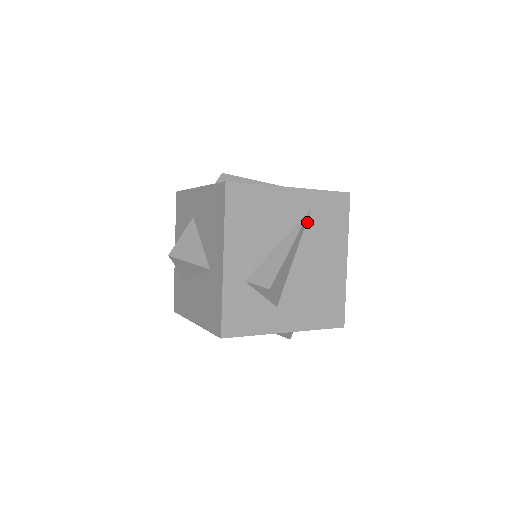
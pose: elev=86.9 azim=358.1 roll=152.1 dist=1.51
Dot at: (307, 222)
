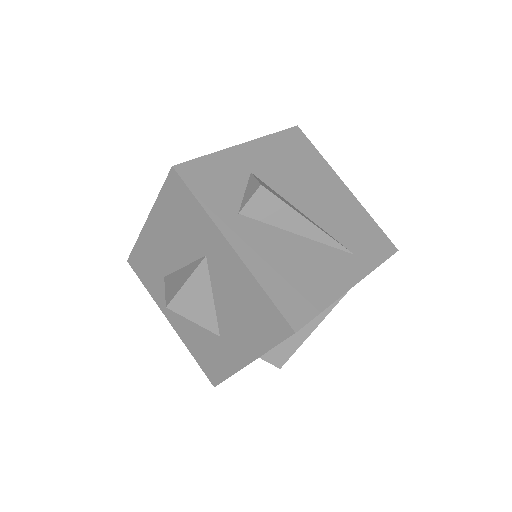
Dot at: occluded
